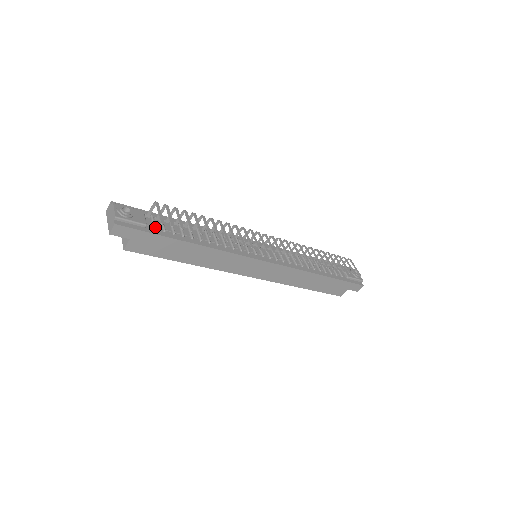
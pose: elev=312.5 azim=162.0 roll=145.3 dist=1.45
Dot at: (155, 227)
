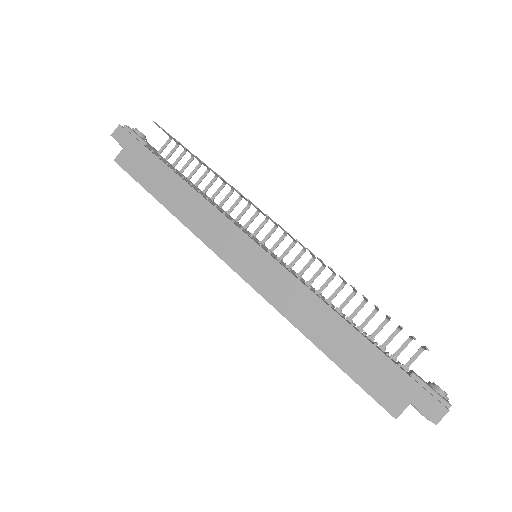
Dot at: (153, 150)
